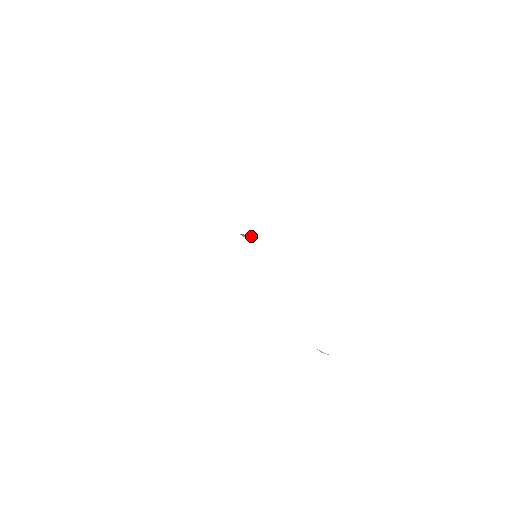
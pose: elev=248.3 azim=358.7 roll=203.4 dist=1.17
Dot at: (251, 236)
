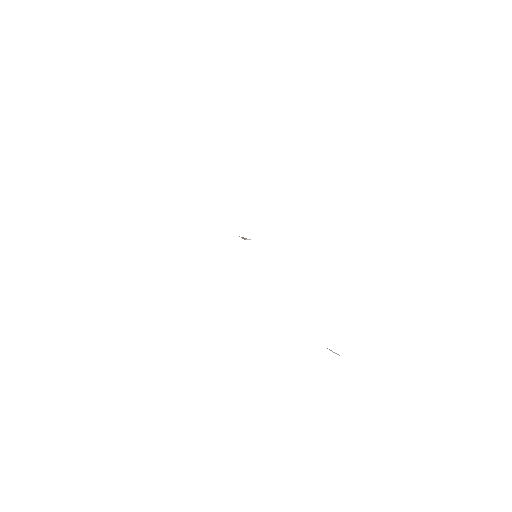
Dot at: (250, 239)
